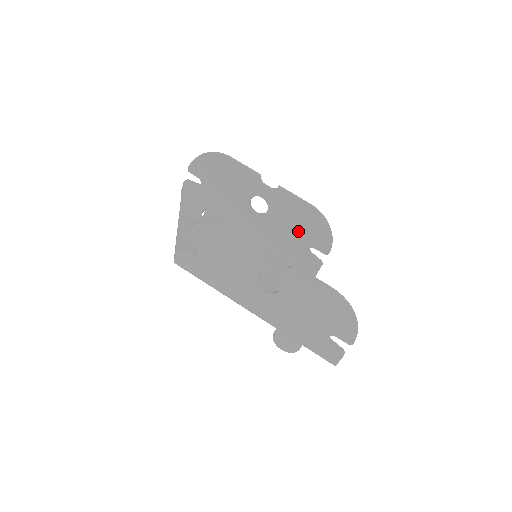
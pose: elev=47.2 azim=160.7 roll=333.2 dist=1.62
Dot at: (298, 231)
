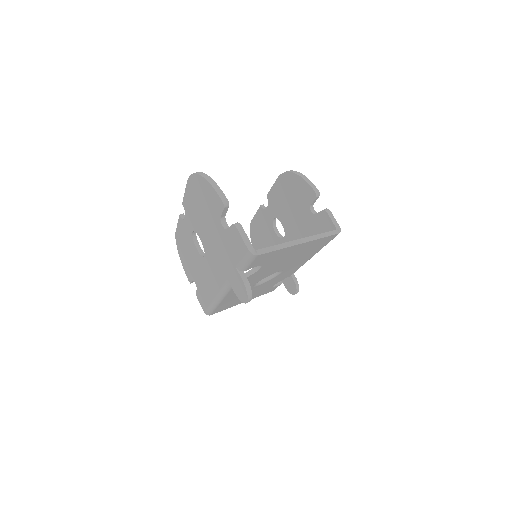
Dot at: (296, 209)
